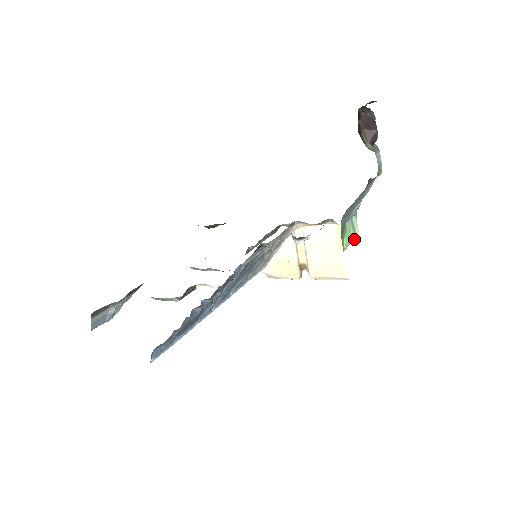
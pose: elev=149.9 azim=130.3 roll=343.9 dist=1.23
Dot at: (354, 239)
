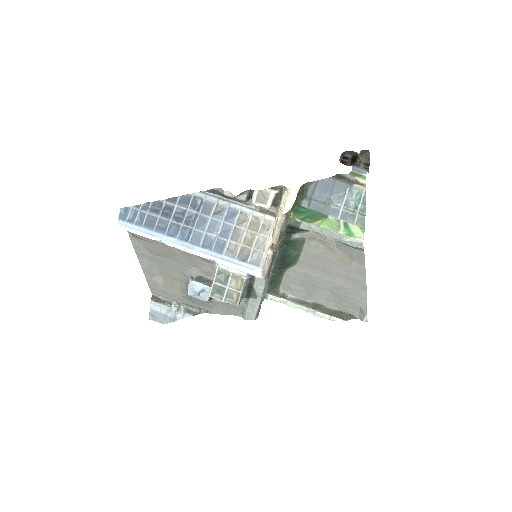
Dot at: (345, 236)
